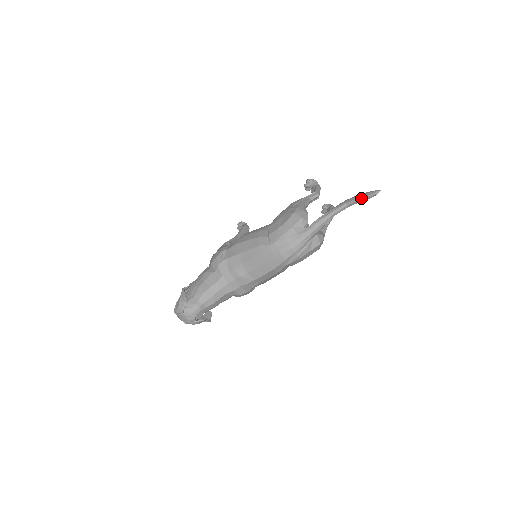
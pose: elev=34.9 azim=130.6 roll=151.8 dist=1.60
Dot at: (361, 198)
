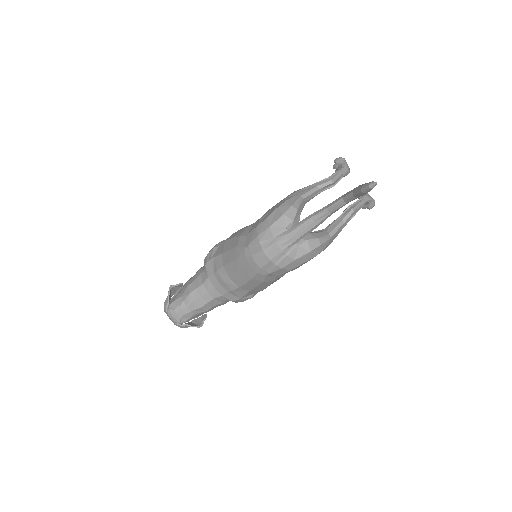
Dot at: (356, 192)
